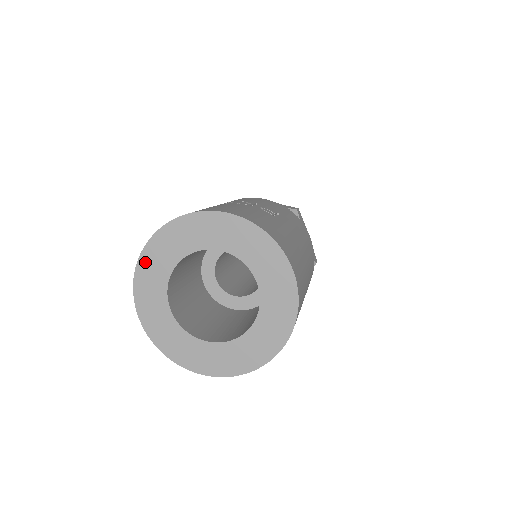
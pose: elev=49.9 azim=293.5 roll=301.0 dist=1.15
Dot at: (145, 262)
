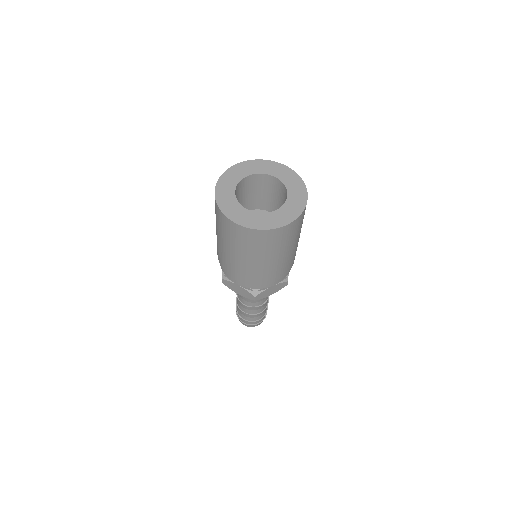
Dot at: (233, 170)
